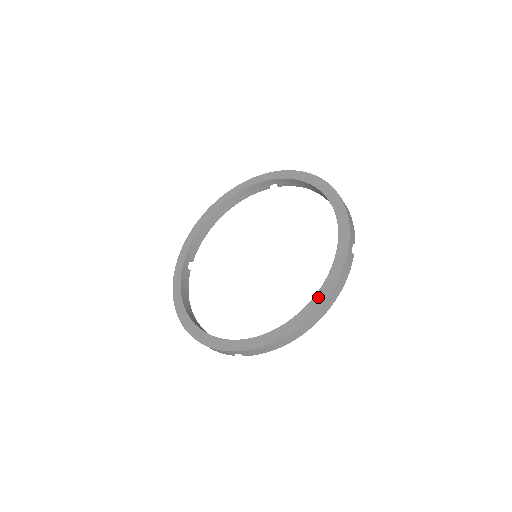
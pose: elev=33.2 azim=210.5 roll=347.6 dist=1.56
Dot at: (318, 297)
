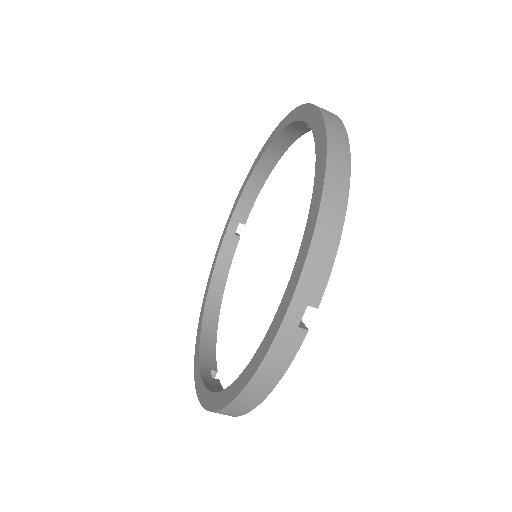
Dot at: (237, 384)
